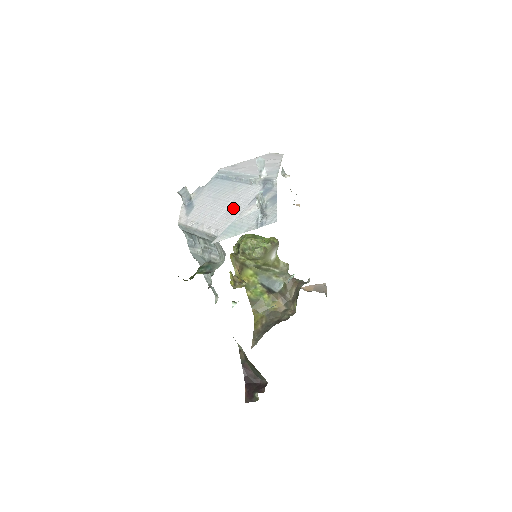
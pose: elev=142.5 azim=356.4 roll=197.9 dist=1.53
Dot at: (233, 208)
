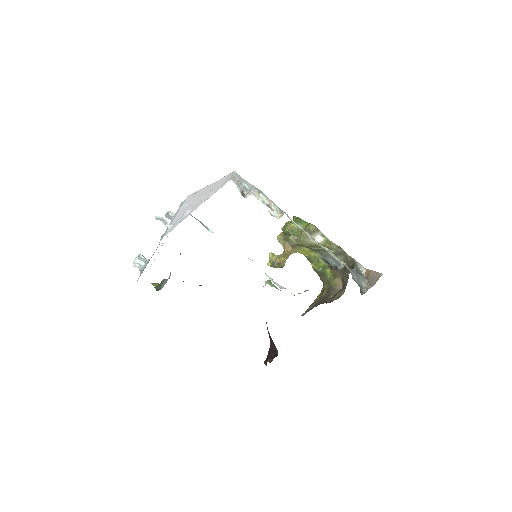
Dot at: occluded
